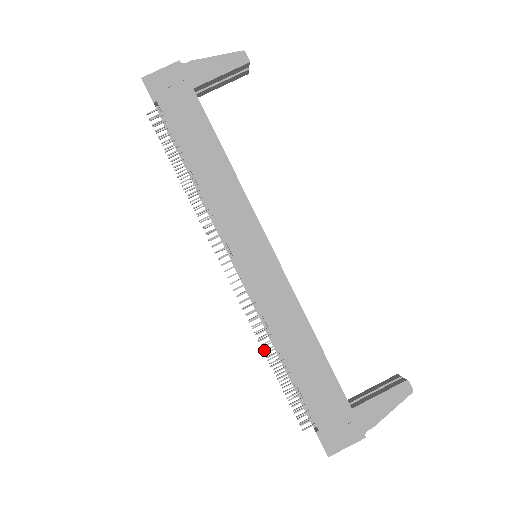
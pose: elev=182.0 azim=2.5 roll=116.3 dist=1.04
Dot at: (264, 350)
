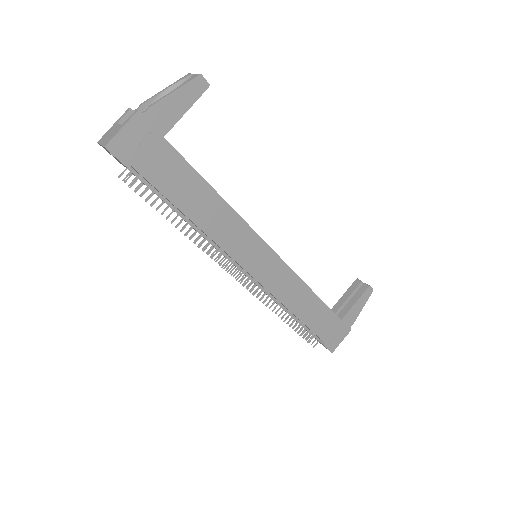
Dot at: occluded
